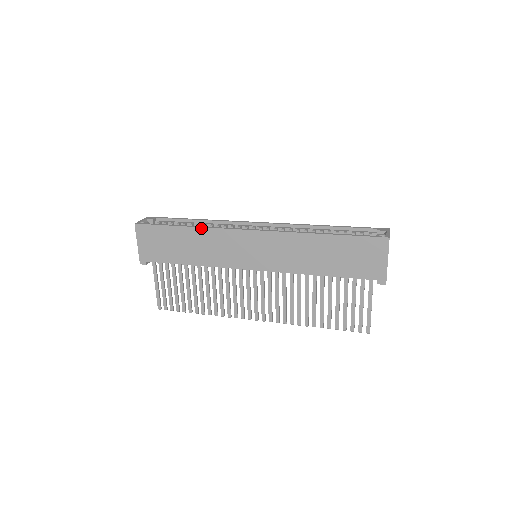
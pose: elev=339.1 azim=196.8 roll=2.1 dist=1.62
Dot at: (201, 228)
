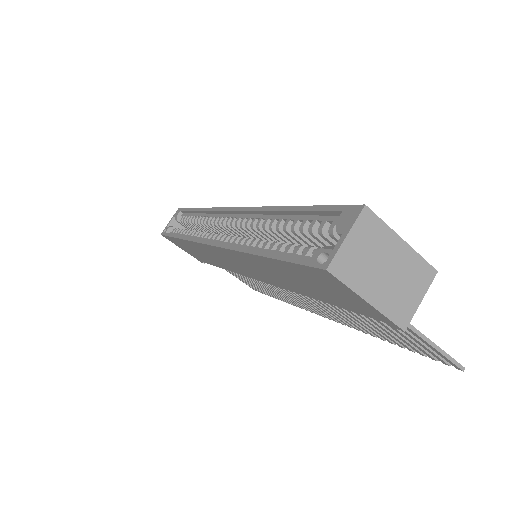
Dot at: (185, 240)
